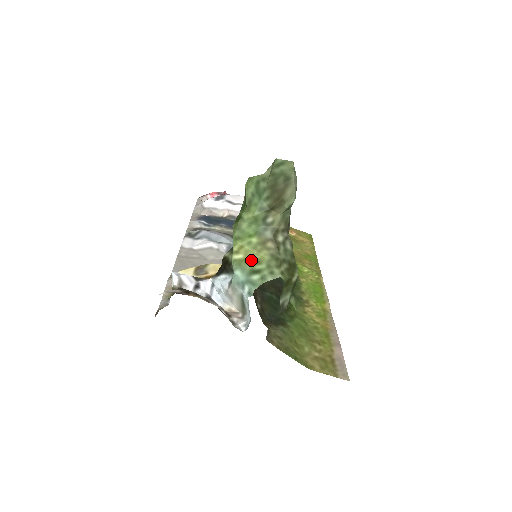
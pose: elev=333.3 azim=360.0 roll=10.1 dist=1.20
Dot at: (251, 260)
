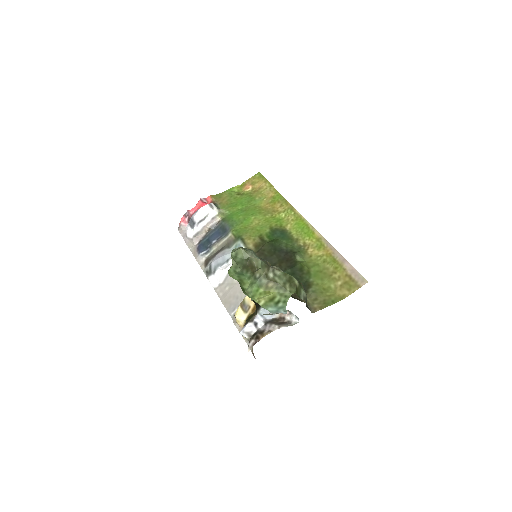
Dot at: (270, 299)
